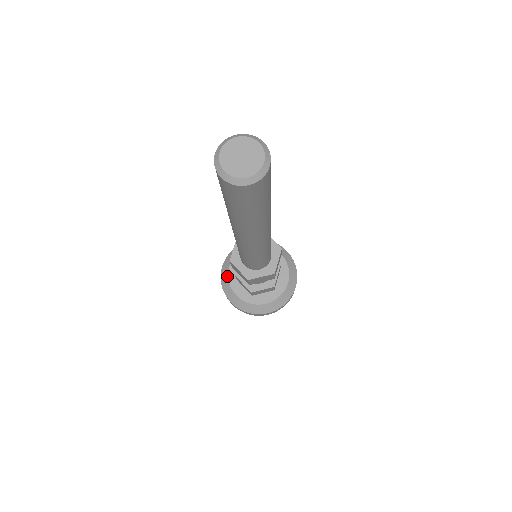
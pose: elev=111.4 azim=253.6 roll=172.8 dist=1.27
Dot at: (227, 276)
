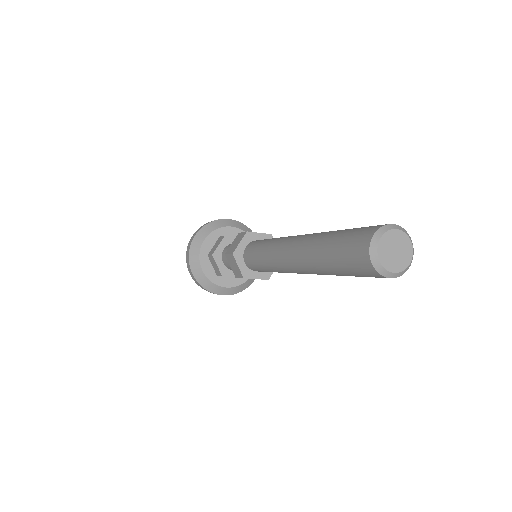
Dot at: (207, 280)
